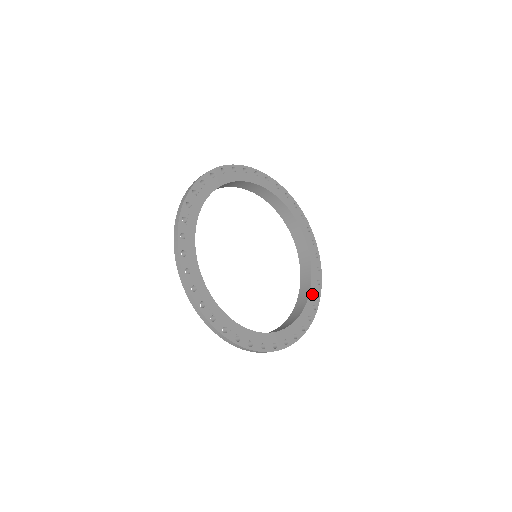
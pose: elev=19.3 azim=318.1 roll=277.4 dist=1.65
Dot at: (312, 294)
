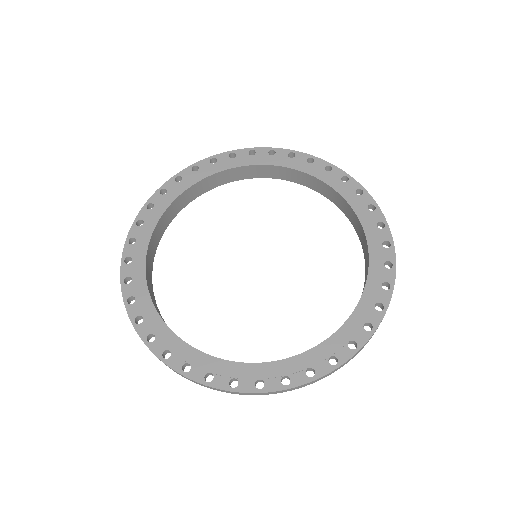
Dot at: (372, 286)
